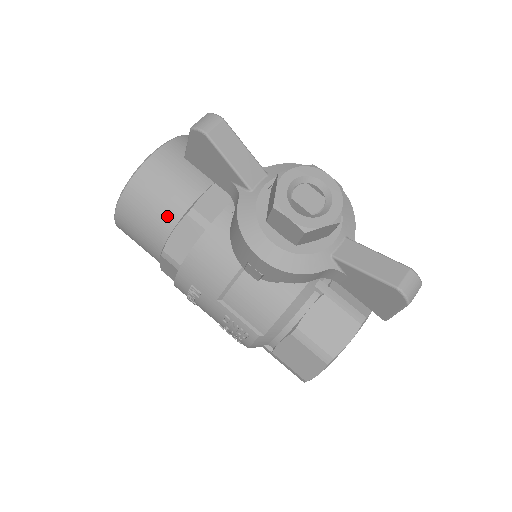
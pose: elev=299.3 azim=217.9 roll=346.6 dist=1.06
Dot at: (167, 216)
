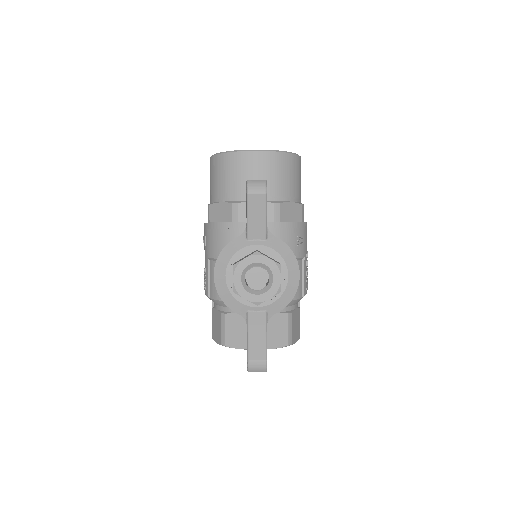
Dot at: (225, 192)
